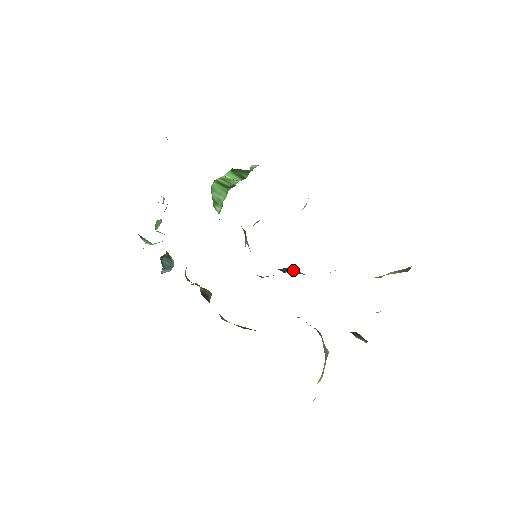
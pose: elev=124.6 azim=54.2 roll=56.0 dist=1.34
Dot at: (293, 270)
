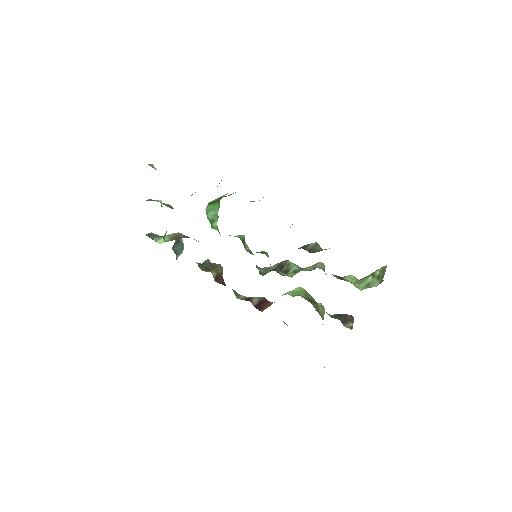
Dot at: (289, 265)
